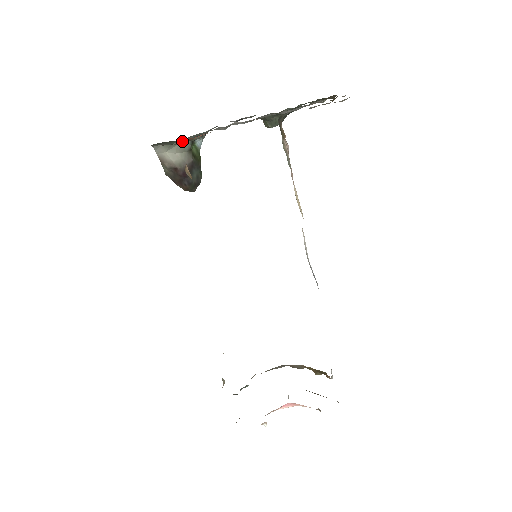
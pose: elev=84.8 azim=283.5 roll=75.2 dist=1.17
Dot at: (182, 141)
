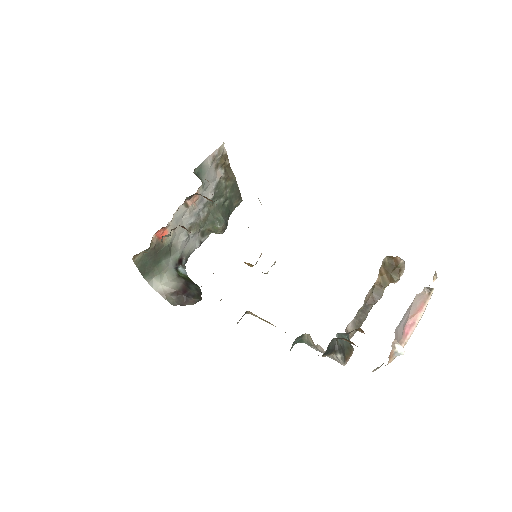
Dot at: (167, 268)
